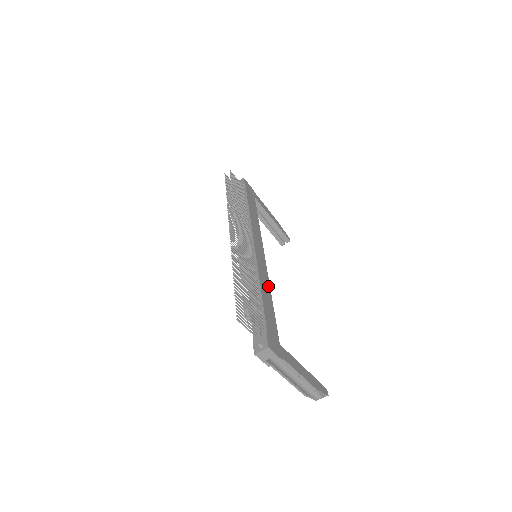
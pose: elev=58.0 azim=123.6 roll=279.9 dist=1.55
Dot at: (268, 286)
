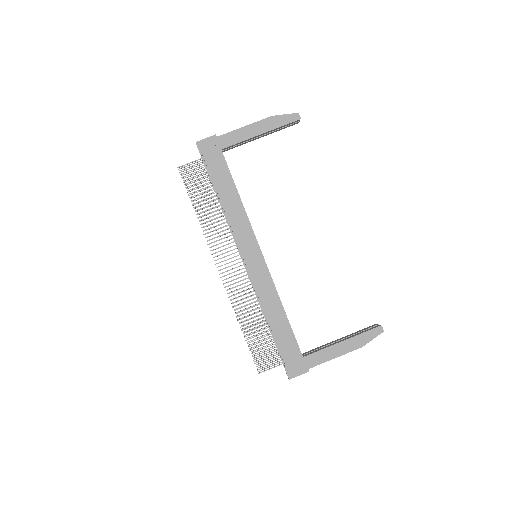
Dot at: (275, 297)
